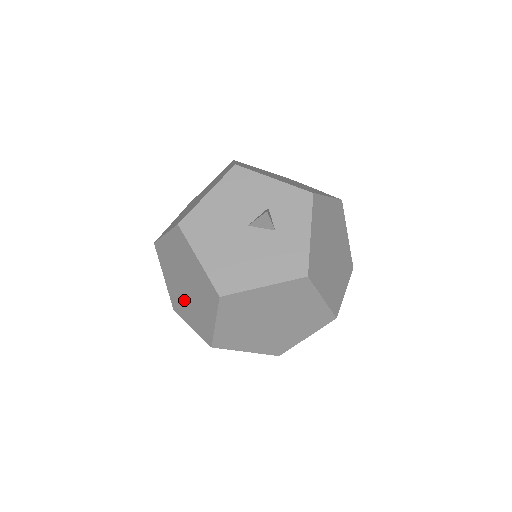
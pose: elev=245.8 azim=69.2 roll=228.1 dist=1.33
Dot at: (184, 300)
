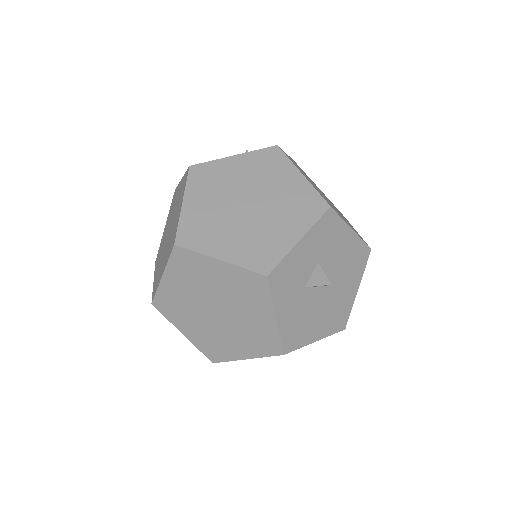
Dot at: (163, 256)
